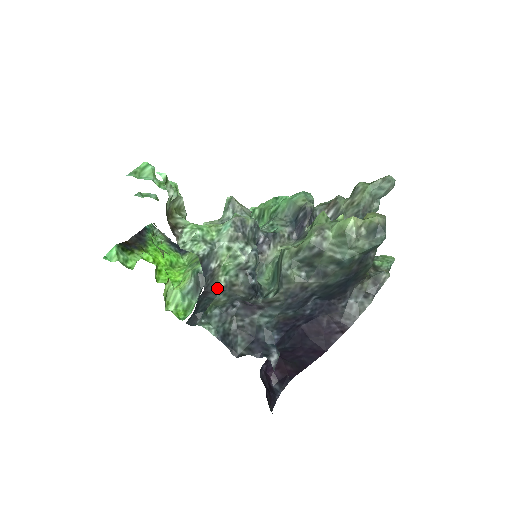
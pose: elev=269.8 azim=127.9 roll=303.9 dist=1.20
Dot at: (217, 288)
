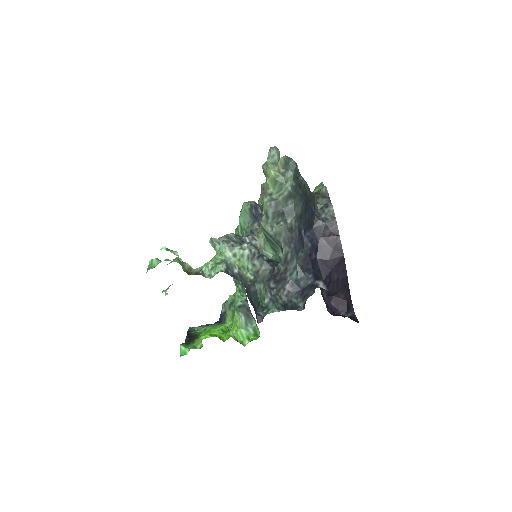
Dot at: (251, 282)
